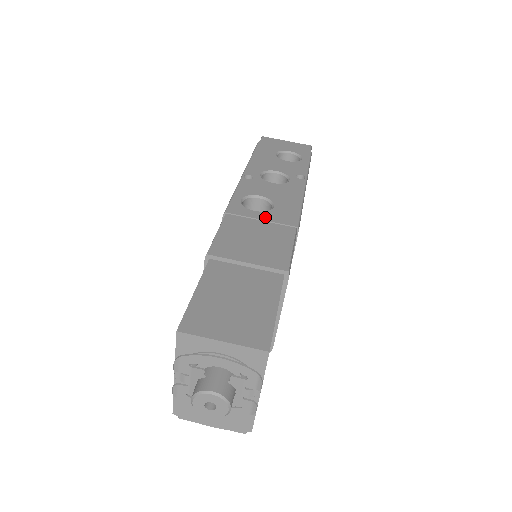
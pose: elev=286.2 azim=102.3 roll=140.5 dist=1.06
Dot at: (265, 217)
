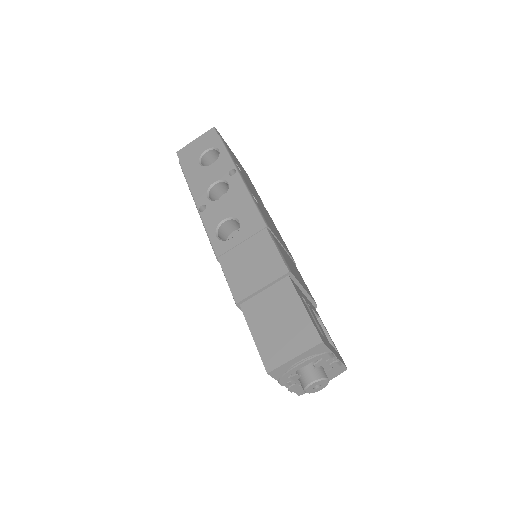
Dot at: (242, 238)
